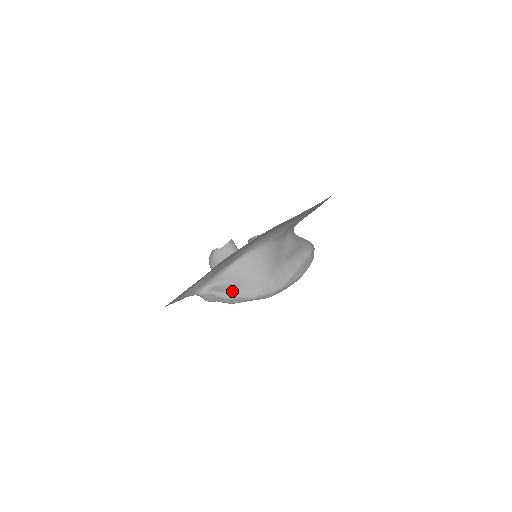
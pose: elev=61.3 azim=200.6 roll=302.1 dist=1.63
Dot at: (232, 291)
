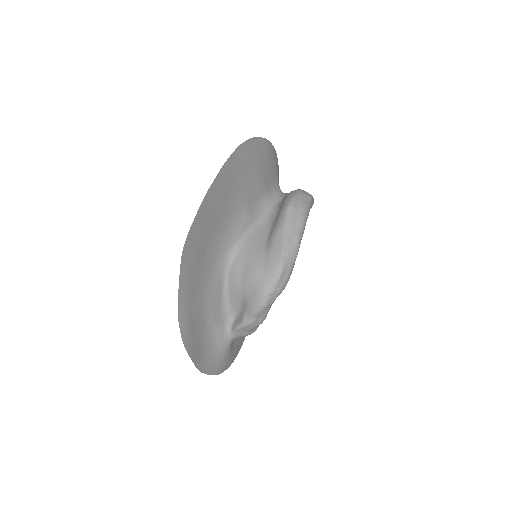
Dot at: (245, 314)
